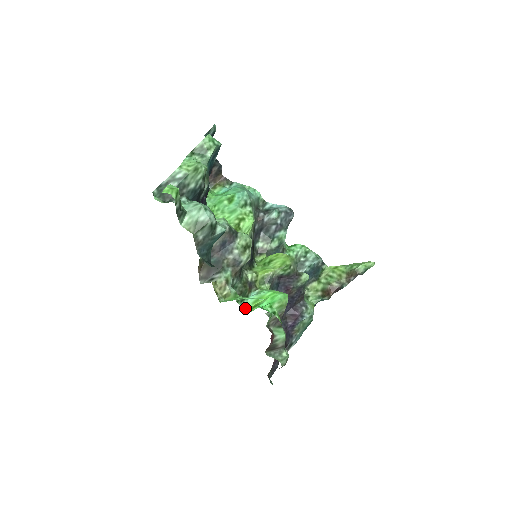
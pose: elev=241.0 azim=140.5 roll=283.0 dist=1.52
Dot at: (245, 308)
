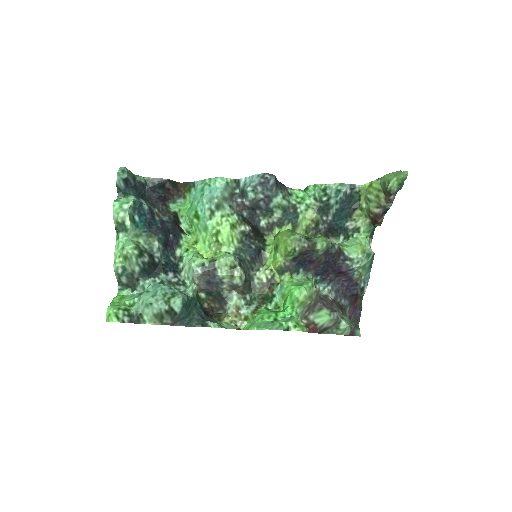
Dot at: (277, 307)
